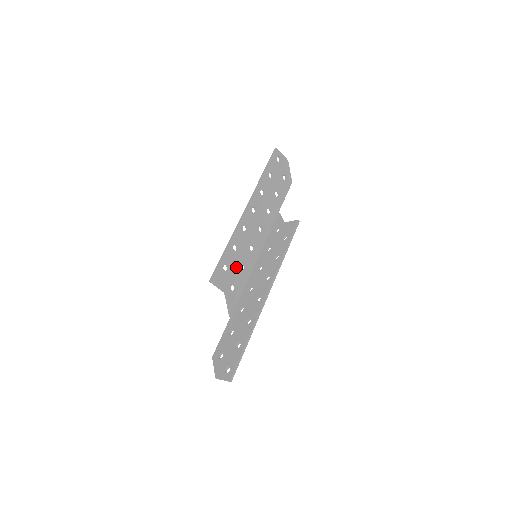
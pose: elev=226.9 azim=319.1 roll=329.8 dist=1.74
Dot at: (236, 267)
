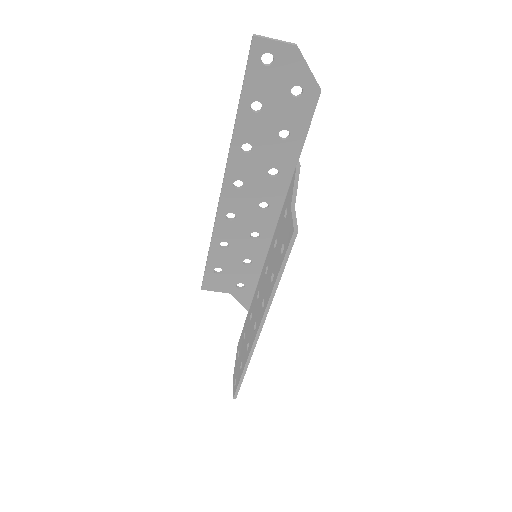
Dot at: (235, 265)
